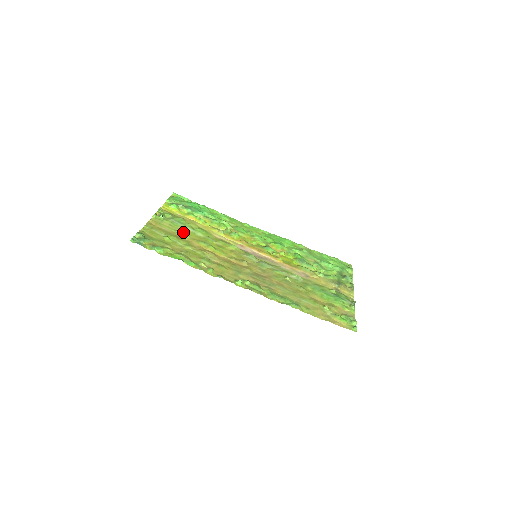
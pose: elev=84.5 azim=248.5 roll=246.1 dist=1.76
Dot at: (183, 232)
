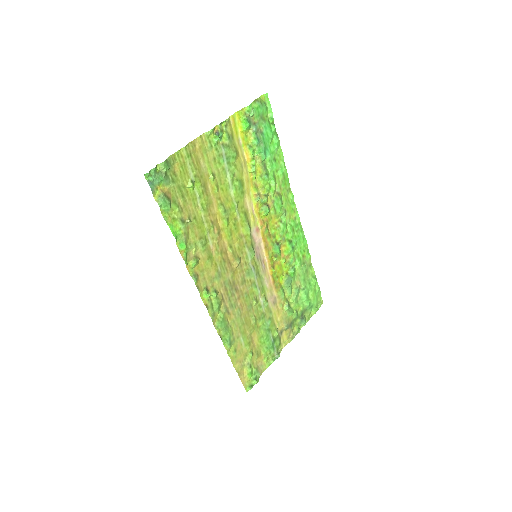
Dot at: (218, 180)
